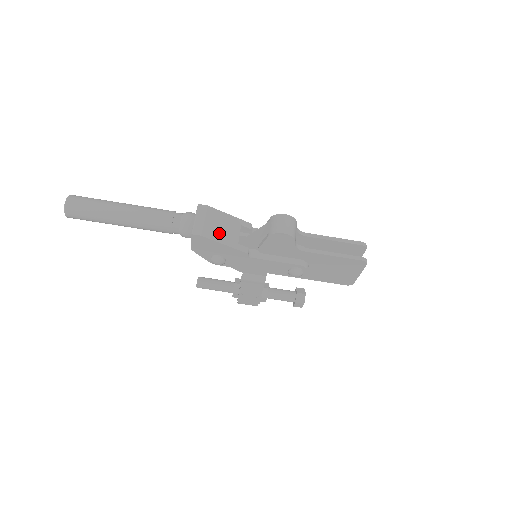
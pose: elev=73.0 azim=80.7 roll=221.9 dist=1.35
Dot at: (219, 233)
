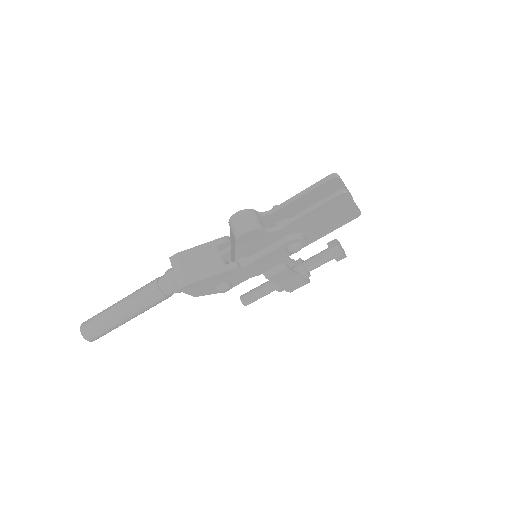
Dot at: (200, 270)
